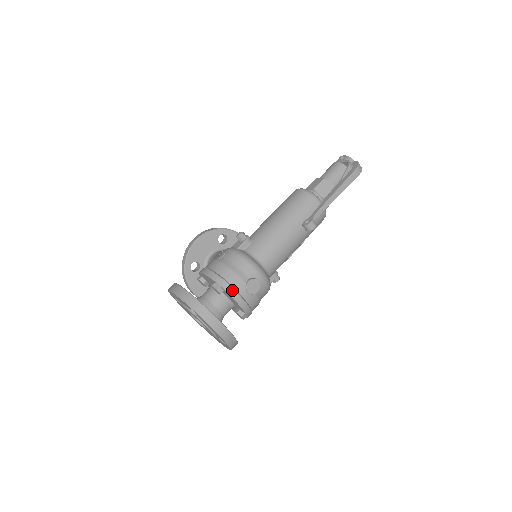
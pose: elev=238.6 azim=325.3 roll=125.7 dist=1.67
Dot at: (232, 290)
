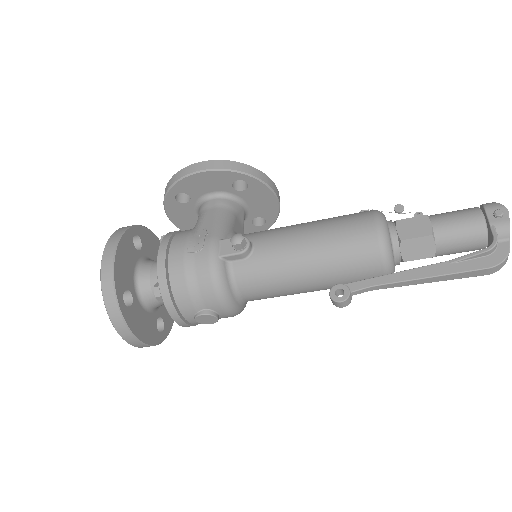
Dot at: (174, 311)
